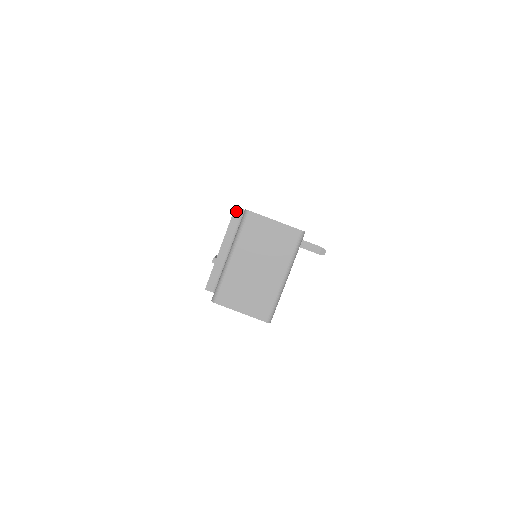
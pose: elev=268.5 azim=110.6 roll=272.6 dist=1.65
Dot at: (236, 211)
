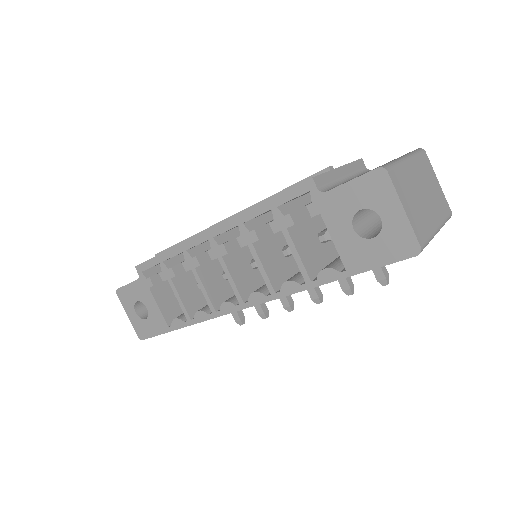
Dot at: (361, 161)
